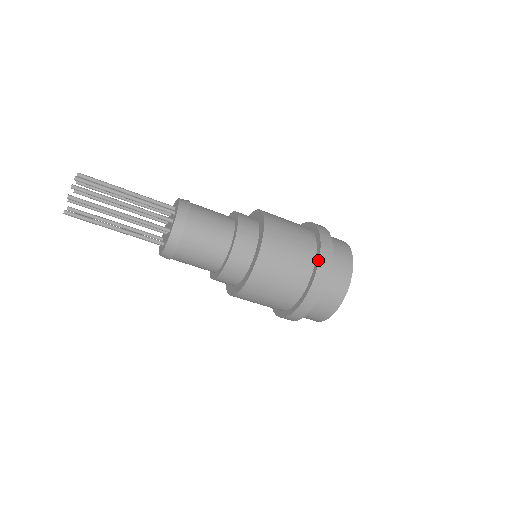
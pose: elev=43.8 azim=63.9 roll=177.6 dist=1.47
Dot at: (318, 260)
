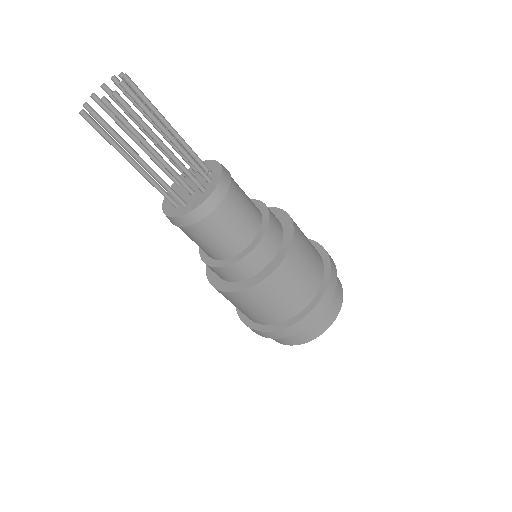
Dot at: (329, 274)
